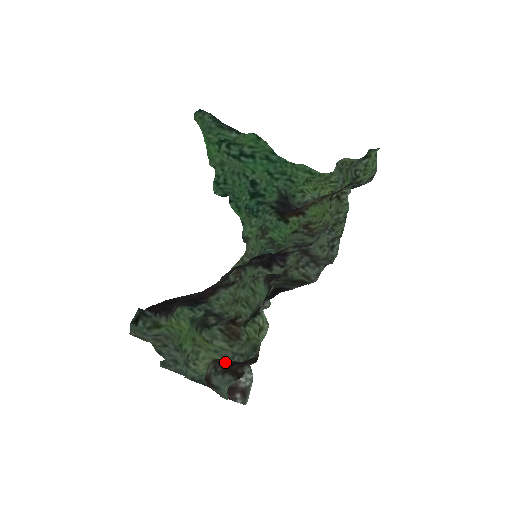
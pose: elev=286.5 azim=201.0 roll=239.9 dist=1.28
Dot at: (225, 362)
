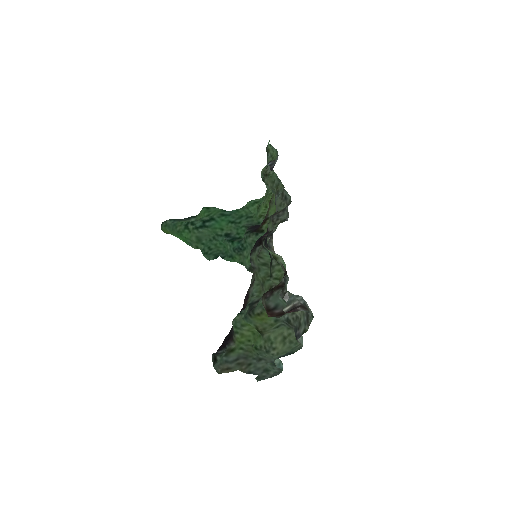
Dot at: (269, 291)
